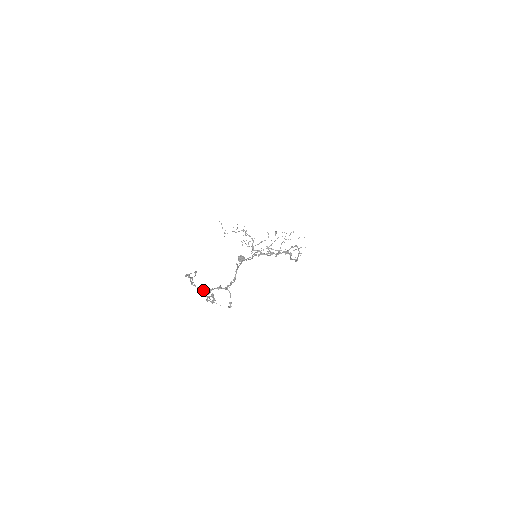
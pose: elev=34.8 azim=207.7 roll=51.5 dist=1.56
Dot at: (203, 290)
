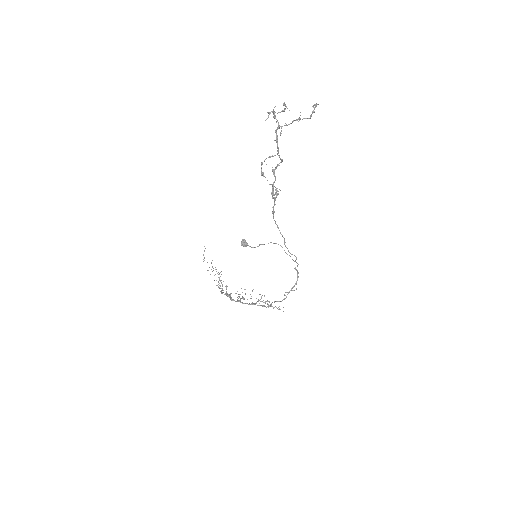
Dot at: (286, 124)
